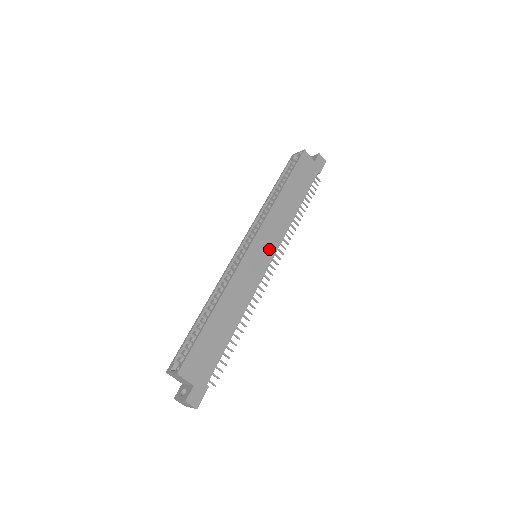
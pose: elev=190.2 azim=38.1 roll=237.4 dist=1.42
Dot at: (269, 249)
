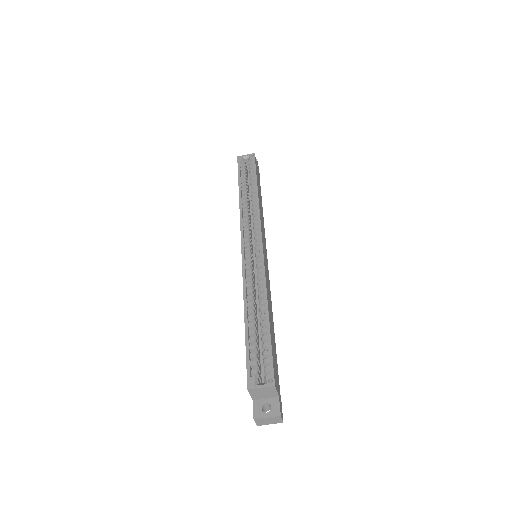
Dot at: (265, 249)
